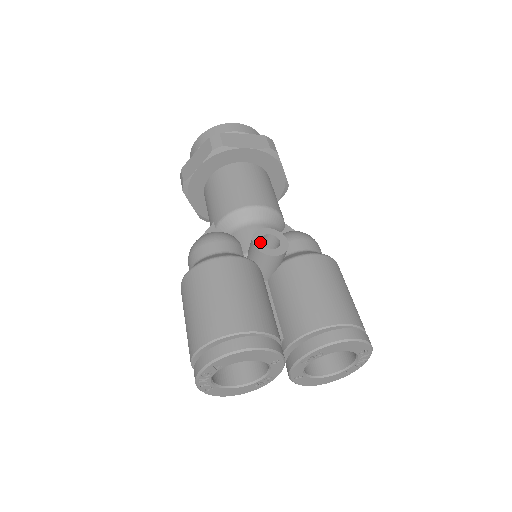
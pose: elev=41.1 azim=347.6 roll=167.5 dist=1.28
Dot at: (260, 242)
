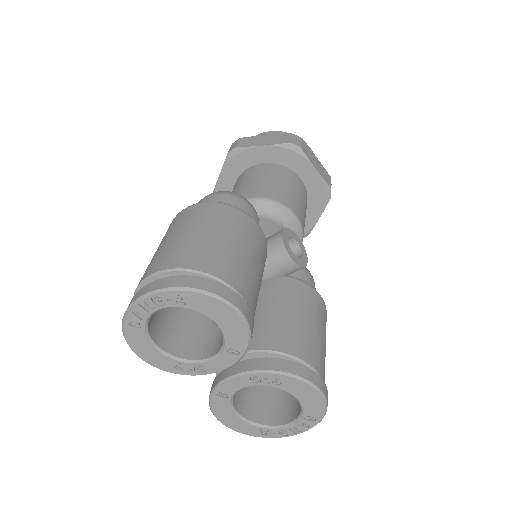
Dot at: (288, 238)
